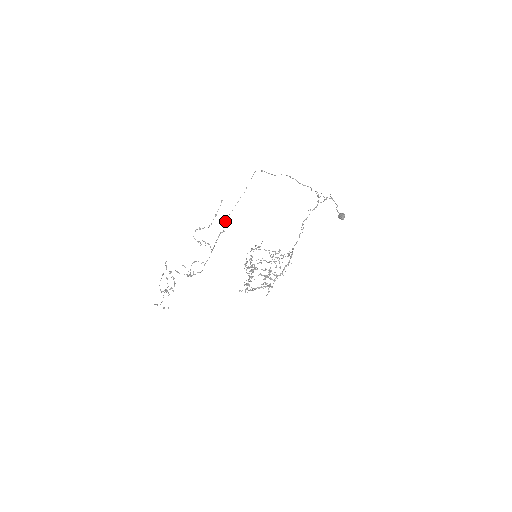
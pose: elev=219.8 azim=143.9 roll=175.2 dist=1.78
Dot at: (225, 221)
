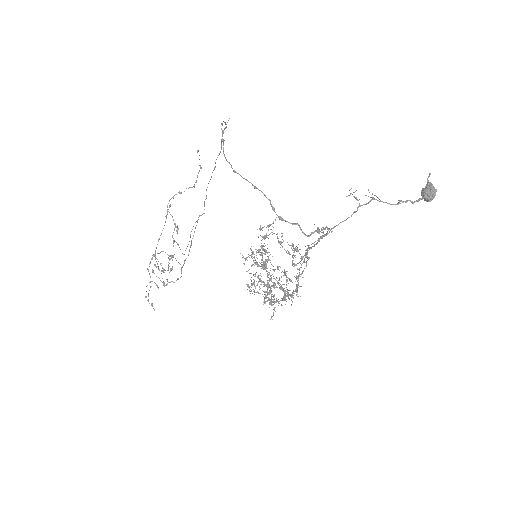
Dot at: occluded
